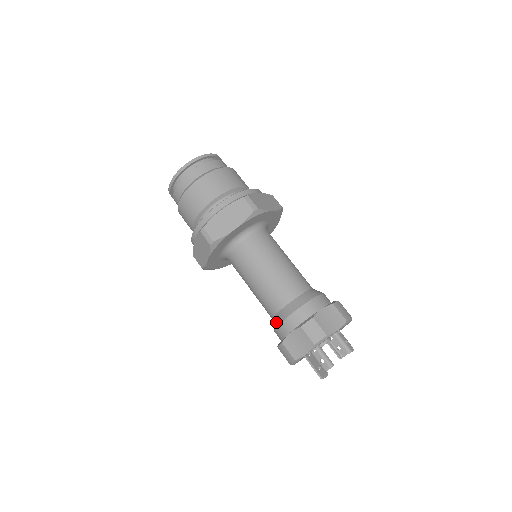
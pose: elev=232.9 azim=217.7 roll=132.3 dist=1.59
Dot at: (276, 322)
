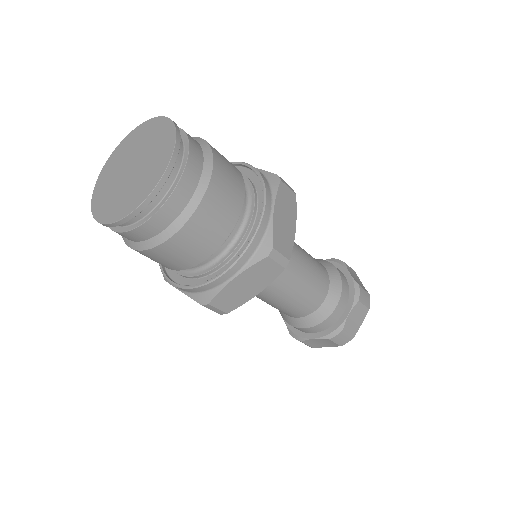
Dot at: (292, 323)
